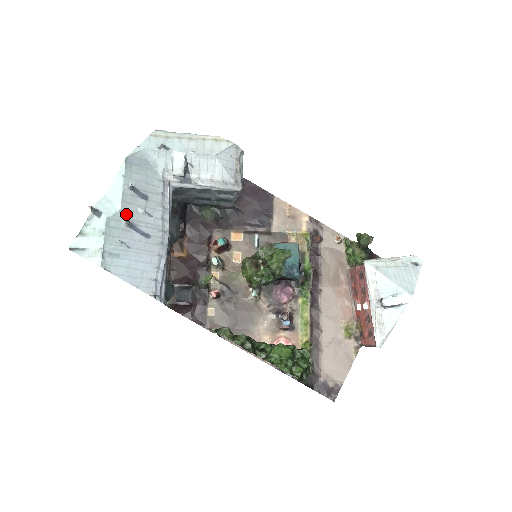
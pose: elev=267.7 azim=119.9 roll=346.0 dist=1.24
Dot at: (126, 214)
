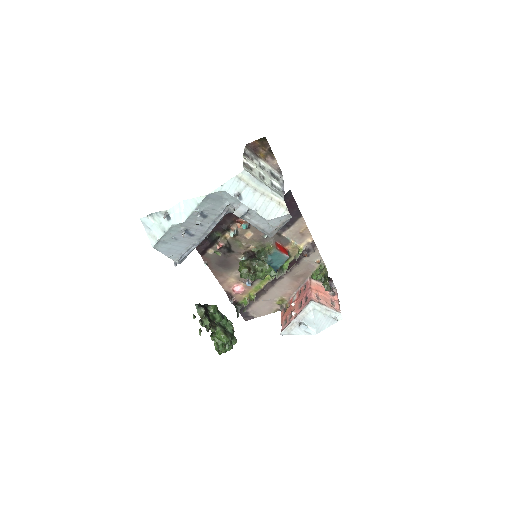
Dot at: (186, 224)
